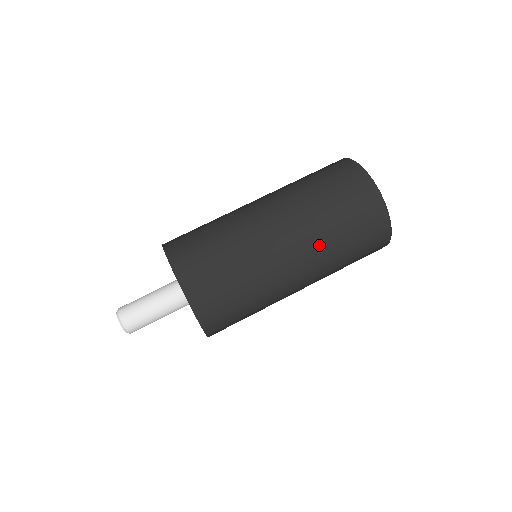
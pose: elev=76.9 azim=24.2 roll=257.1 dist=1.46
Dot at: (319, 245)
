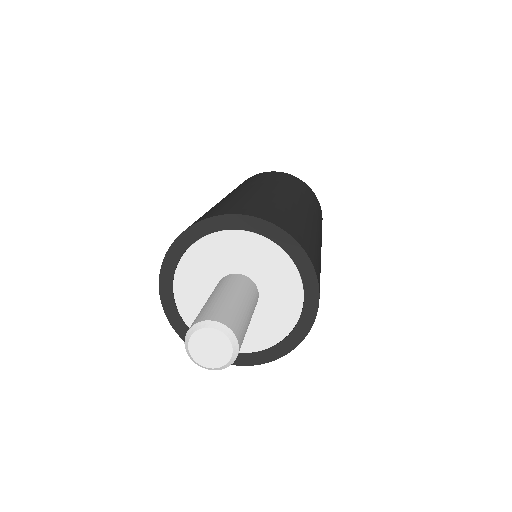
Dot at: (285, 186)
